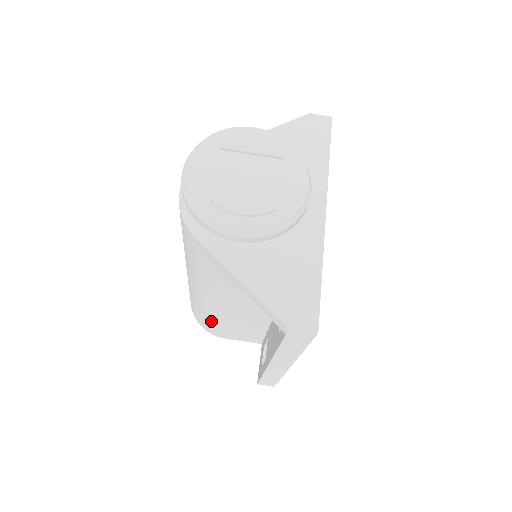
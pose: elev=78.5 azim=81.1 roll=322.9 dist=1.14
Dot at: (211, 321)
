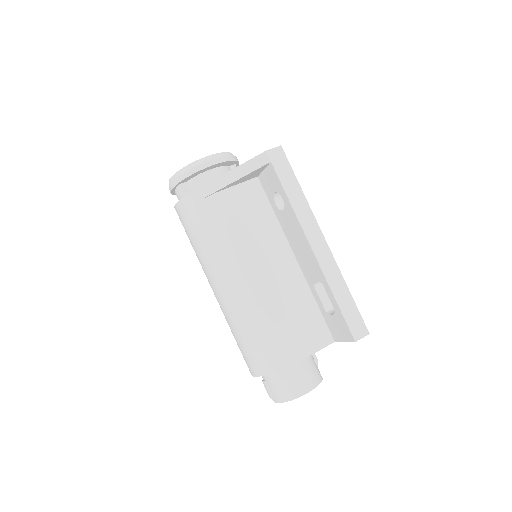
Dot at: (271, 326)
